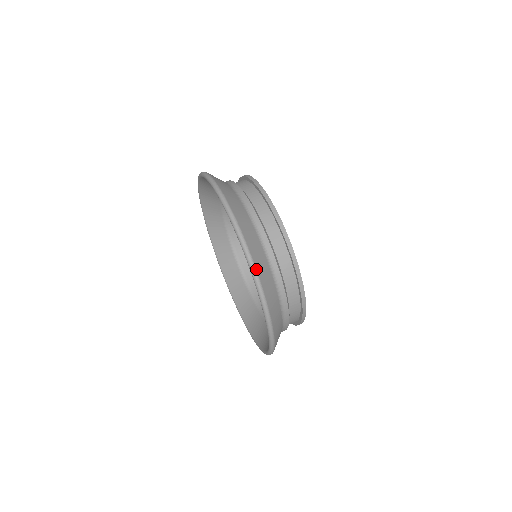
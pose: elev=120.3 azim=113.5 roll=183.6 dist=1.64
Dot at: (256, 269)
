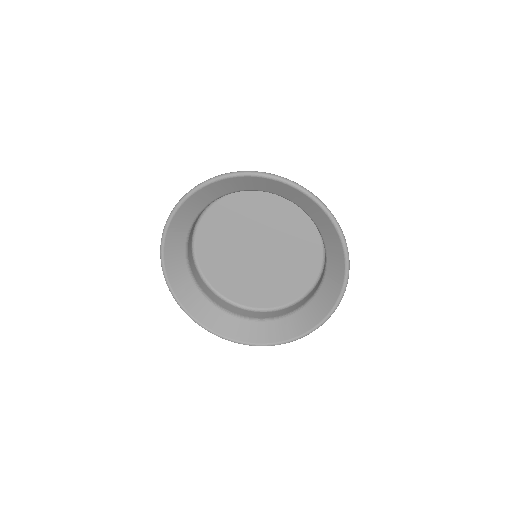
Dot at: (348, 272)
